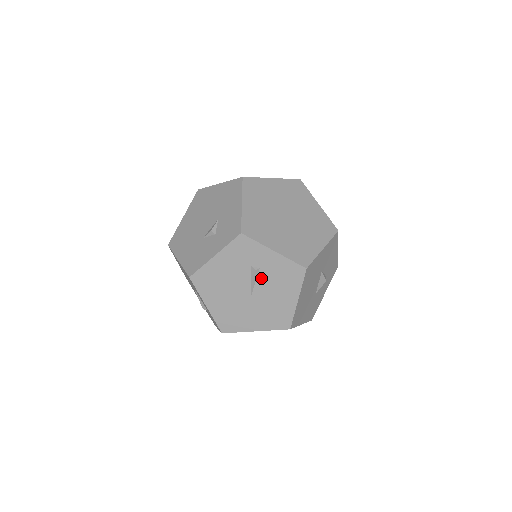
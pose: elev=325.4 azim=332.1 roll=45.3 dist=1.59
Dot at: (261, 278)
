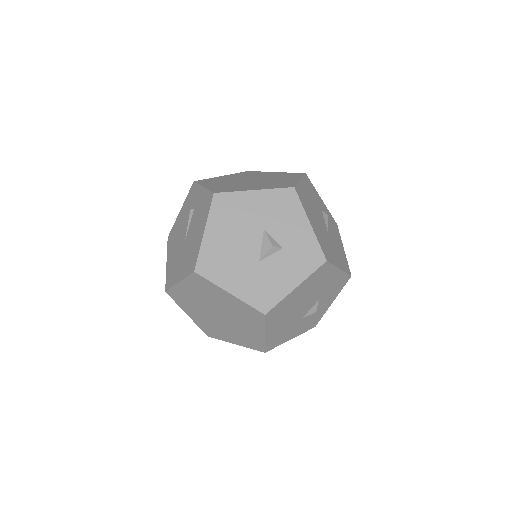
Dot at: (193, 219)
